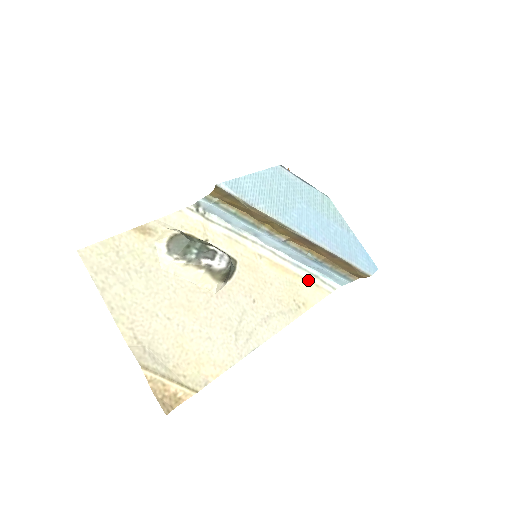
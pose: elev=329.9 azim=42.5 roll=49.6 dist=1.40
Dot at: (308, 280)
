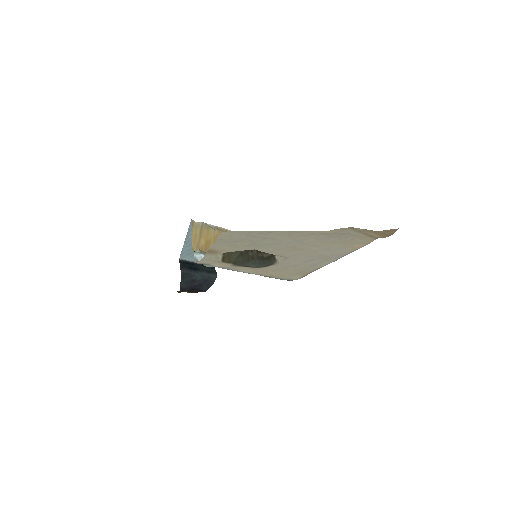
Dot at: (282, 278)
